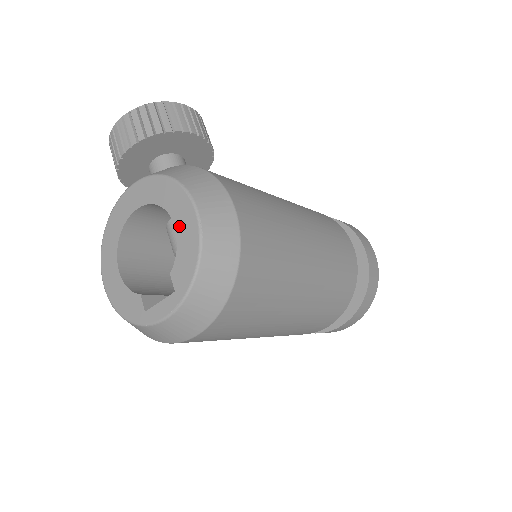
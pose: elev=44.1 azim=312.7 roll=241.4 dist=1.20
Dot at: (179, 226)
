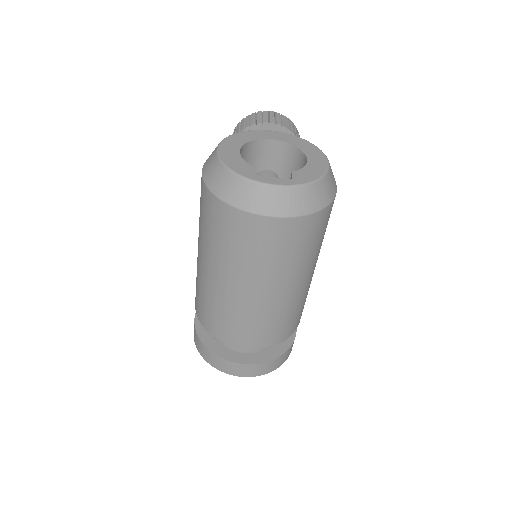
Dot at: (311, 160)
